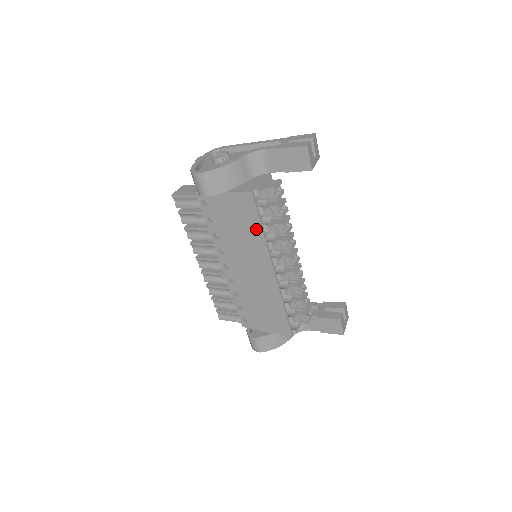
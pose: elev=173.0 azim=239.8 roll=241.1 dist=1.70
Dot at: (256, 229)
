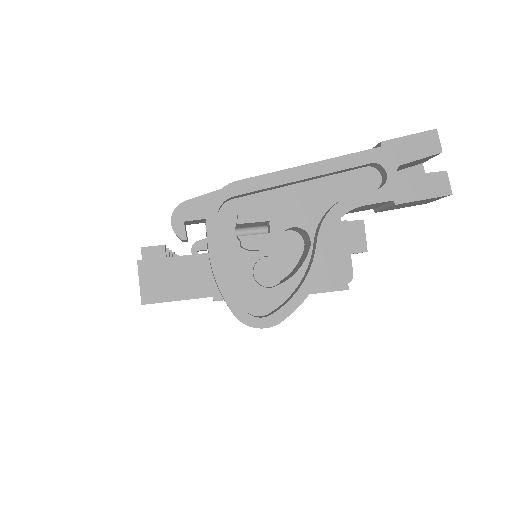
Dot at: occluded
